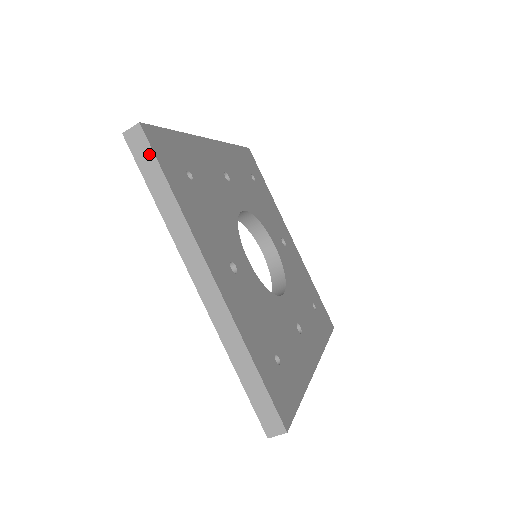
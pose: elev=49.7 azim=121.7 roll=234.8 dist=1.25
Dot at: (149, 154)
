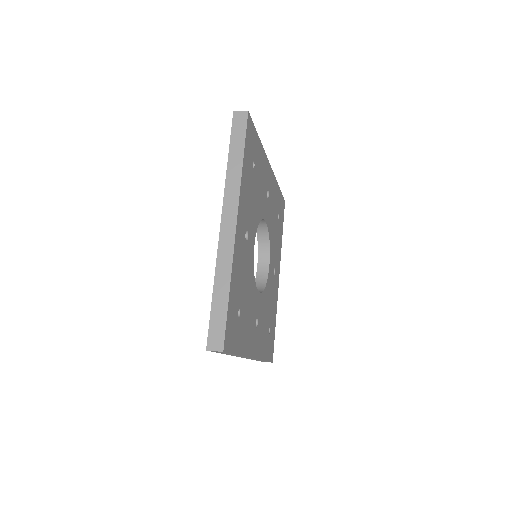
Dot at: occluded
